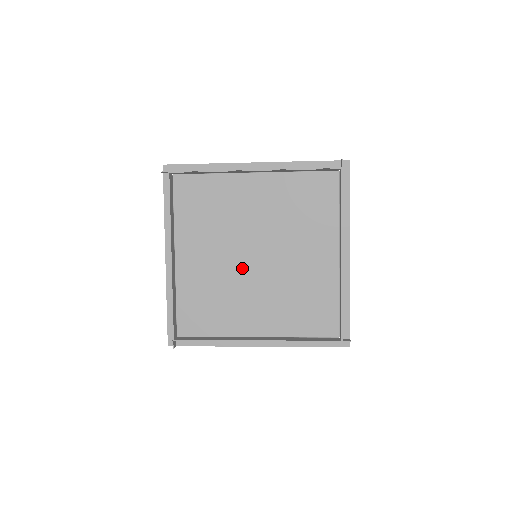
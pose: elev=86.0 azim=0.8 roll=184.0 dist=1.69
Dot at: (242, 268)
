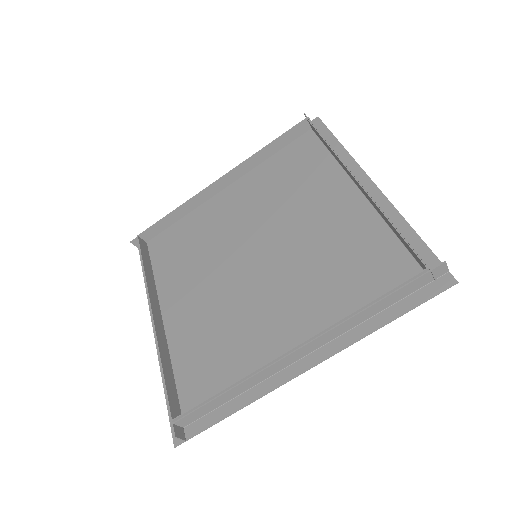
Dot at: (236, 251)
